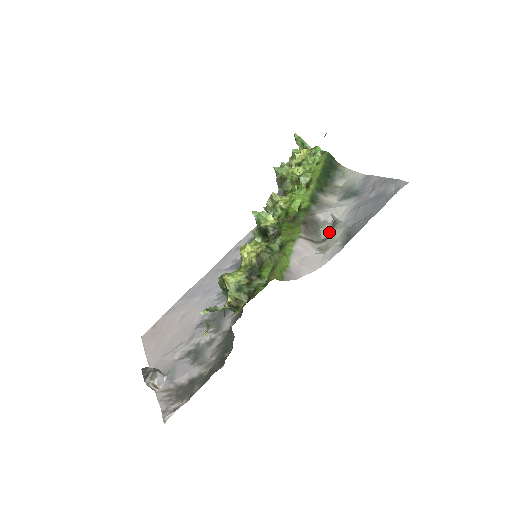
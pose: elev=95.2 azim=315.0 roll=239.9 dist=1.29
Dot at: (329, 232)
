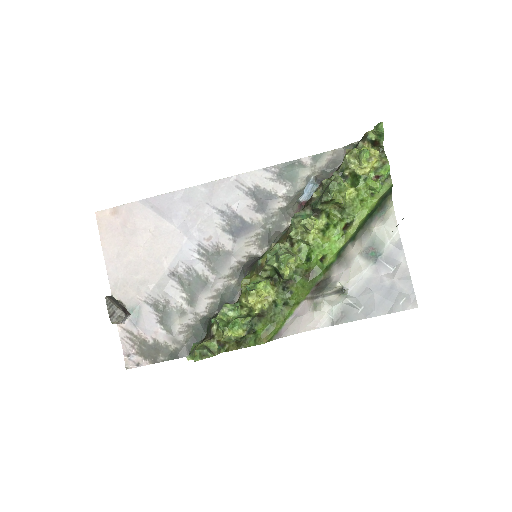
Dot at: (331, 293)
